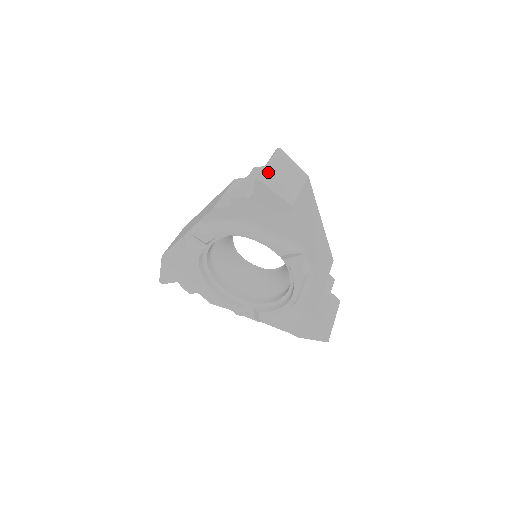
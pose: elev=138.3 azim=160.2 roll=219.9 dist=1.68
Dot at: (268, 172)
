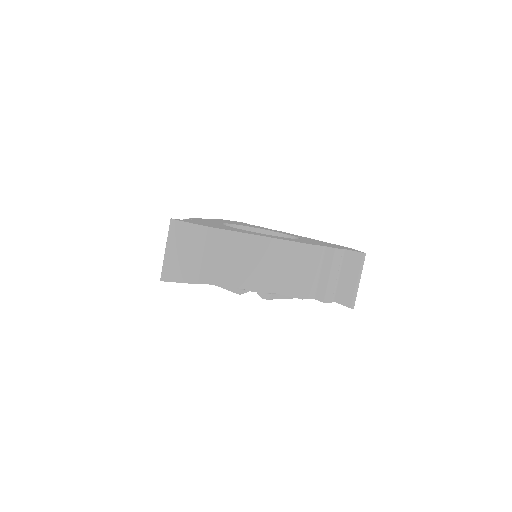
Dot at: (166, 264)
